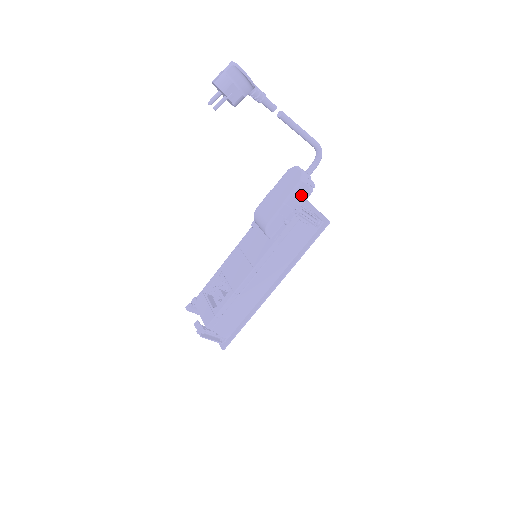
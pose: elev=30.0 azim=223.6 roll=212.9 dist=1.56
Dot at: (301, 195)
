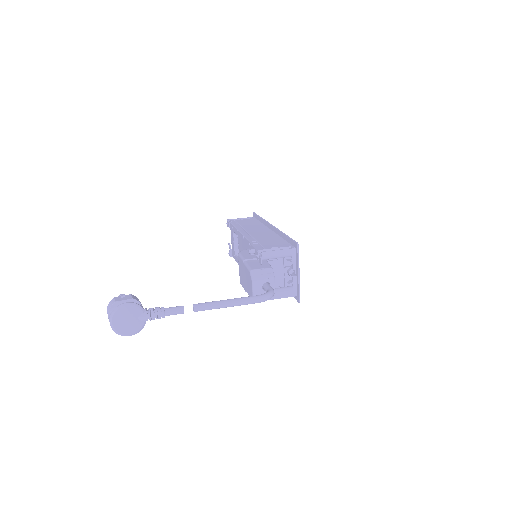
Dot at: occluded
